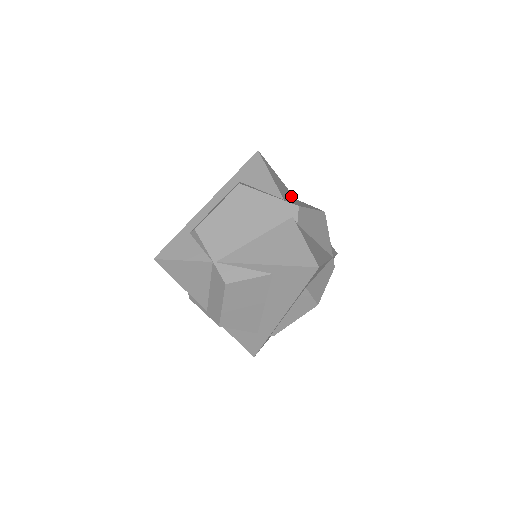
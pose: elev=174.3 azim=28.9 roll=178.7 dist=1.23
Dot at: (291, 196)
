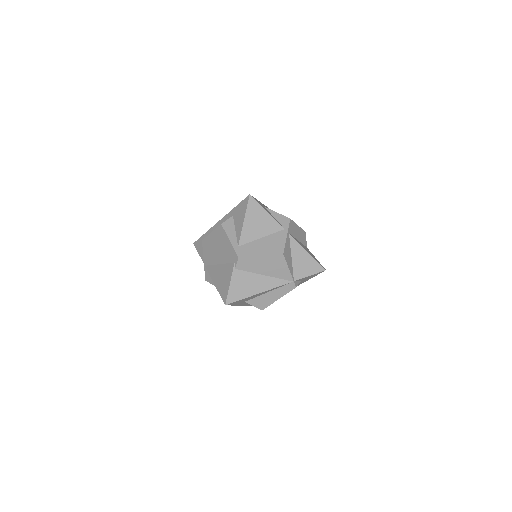
Dot at: (273, 230)
